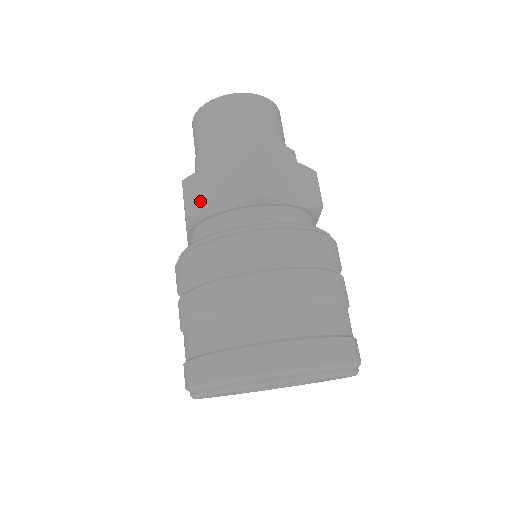
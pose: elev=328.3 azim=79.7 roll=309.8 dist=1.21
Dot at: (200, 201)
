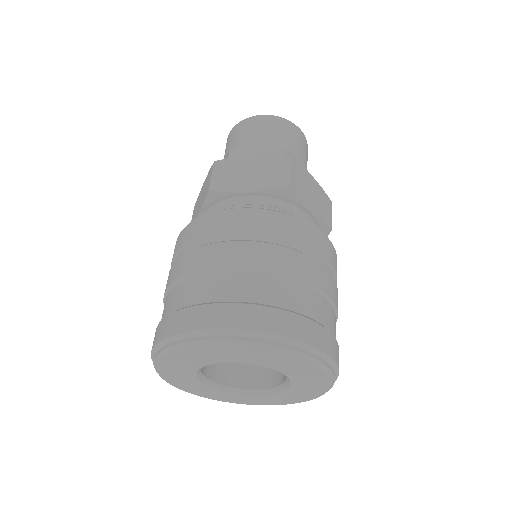
Dot at: (194, 216)
